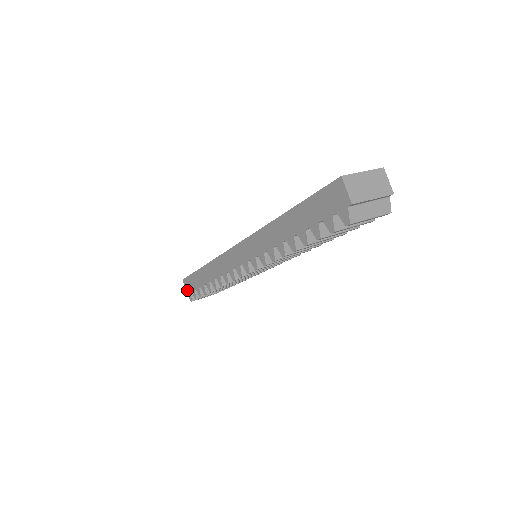
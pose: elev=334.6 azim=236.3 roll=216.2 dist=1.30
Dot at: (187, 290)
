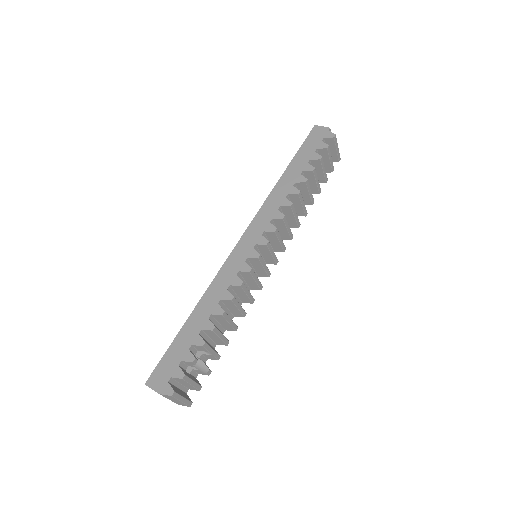
Dot at: (159, 386)
